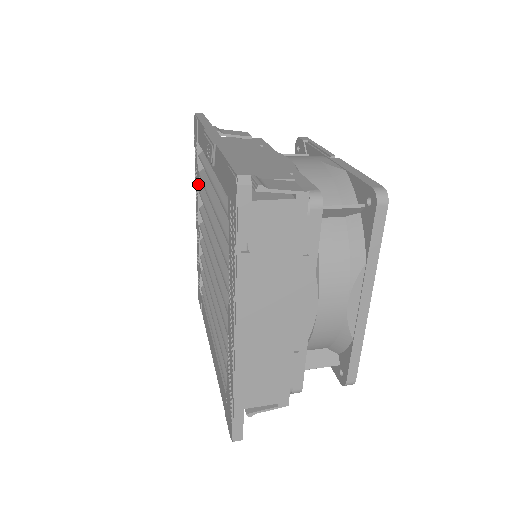
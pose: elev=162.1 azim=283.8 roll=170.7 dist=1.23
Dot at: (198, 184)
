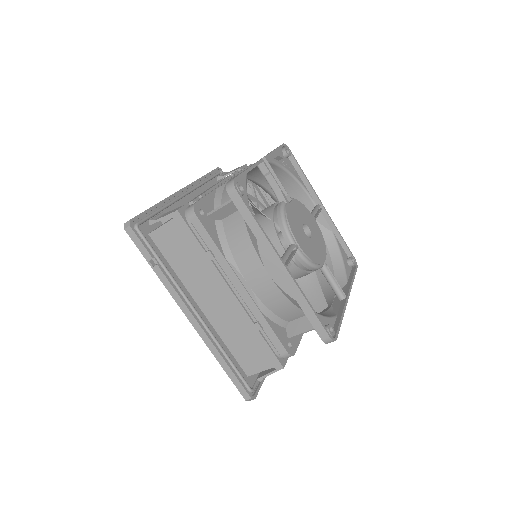
Dot at: occluded
